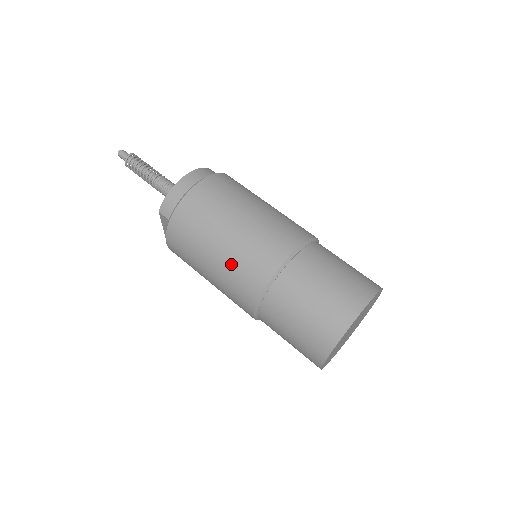
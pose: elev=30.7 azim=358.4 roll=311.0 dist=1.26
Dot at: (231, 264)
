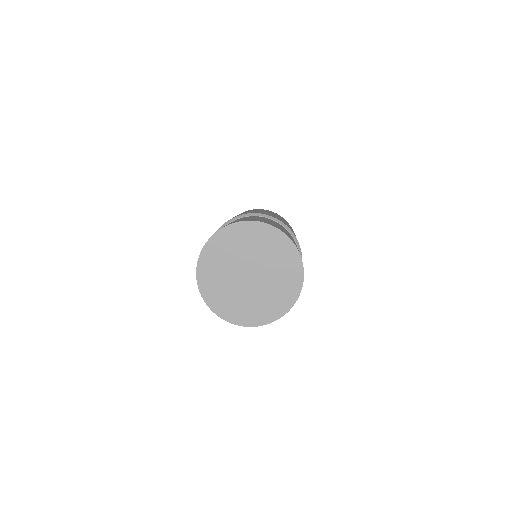
Dot at: occluded
